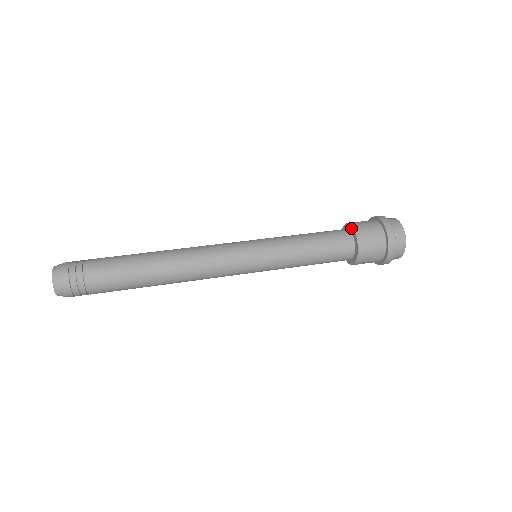
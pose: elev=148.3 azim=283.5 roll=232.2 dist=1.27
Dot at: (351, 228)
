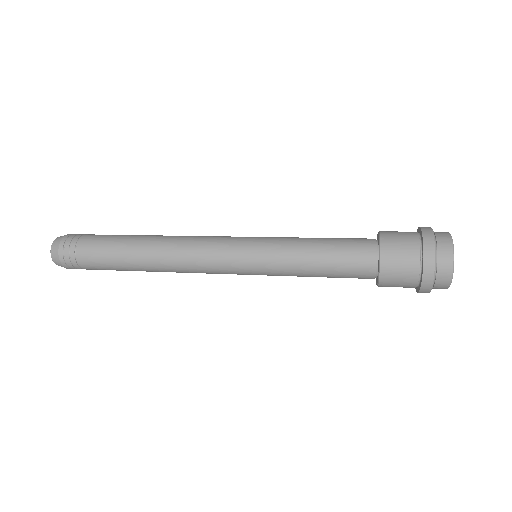
Dot at: (378, 235)
